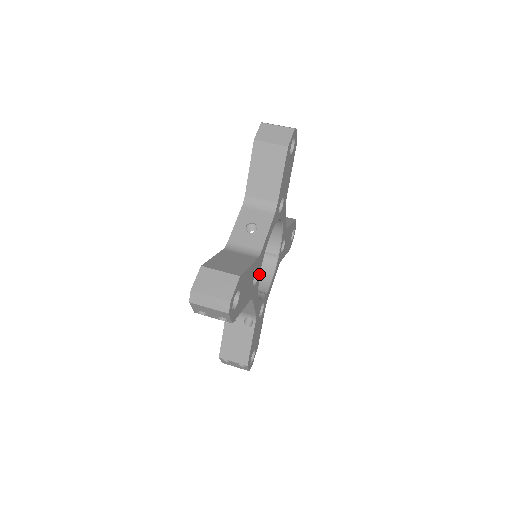
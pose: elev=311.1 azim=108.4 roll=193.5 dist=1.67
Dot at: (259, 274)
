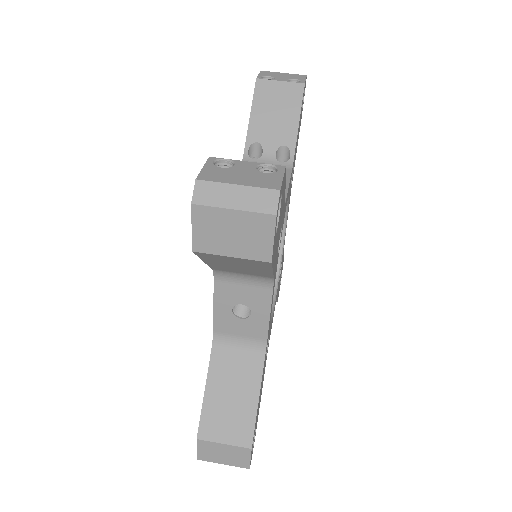
Dot at: (270, 326)
